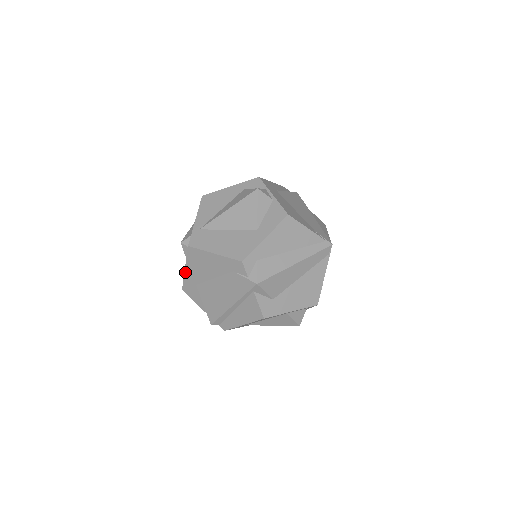
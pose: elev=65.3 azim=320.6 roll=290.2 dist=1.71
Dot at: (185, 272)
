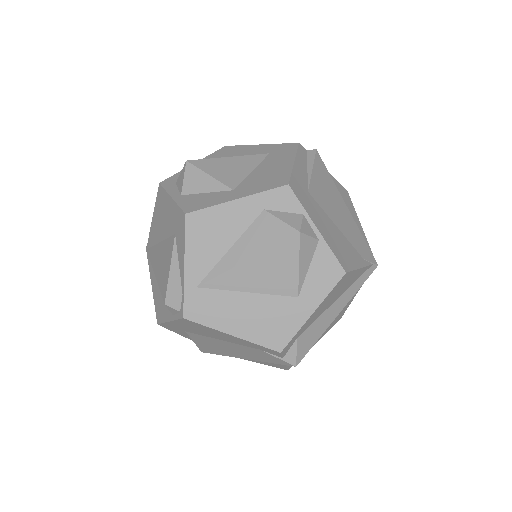
Dot at: (168, 322)
